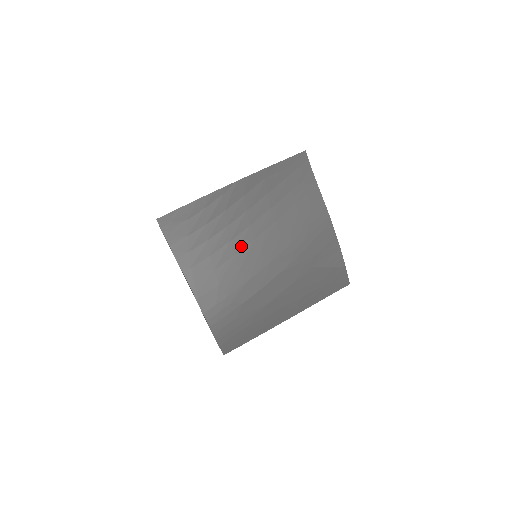
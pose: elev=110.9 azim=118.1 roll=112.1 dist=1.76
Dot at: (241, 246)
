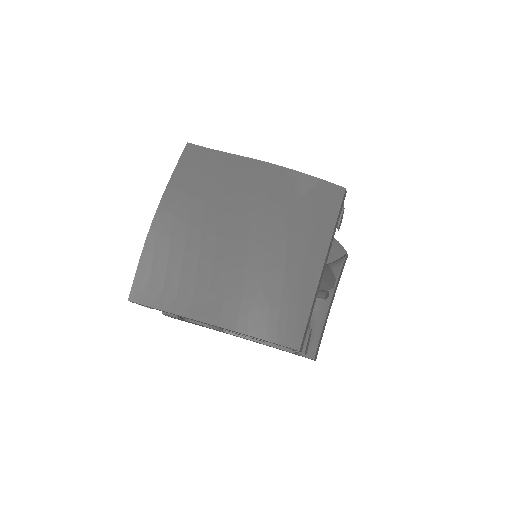
Dot at: (211, 251)
